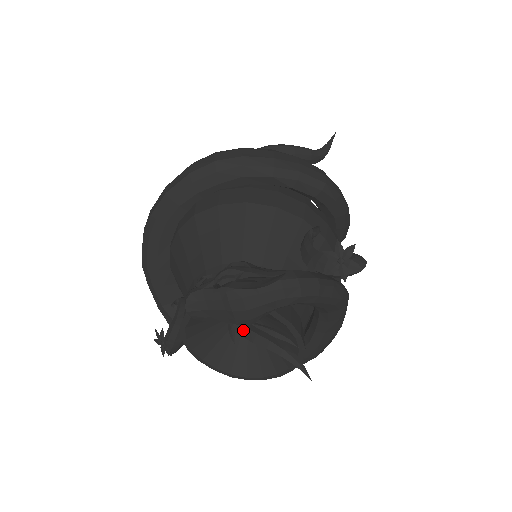
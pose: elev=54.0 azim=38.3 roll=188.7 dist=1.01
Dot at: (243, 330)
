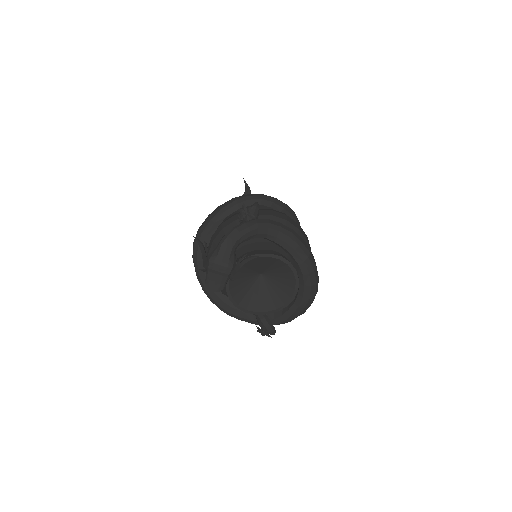
Dot at: (233, 274)
